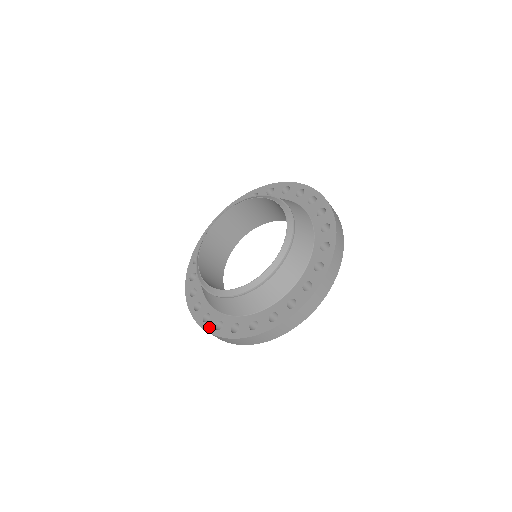
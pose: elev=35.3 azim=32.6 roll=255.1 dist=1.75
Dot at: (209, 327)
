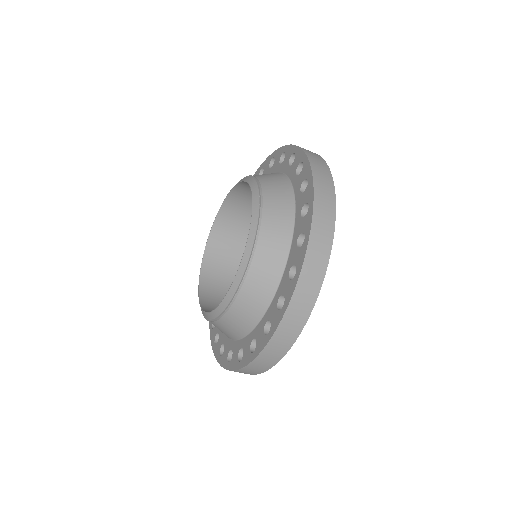
Dot at: (216, 351)
